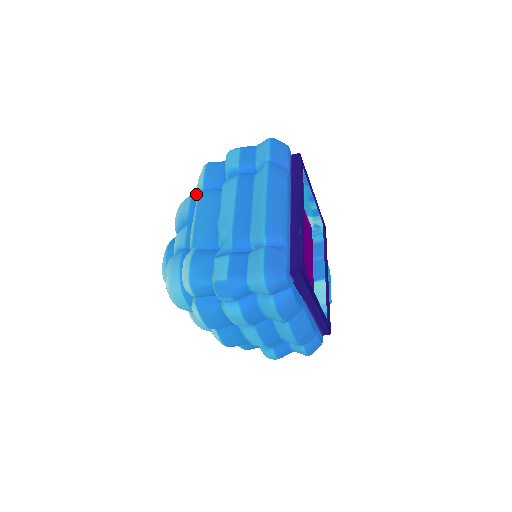
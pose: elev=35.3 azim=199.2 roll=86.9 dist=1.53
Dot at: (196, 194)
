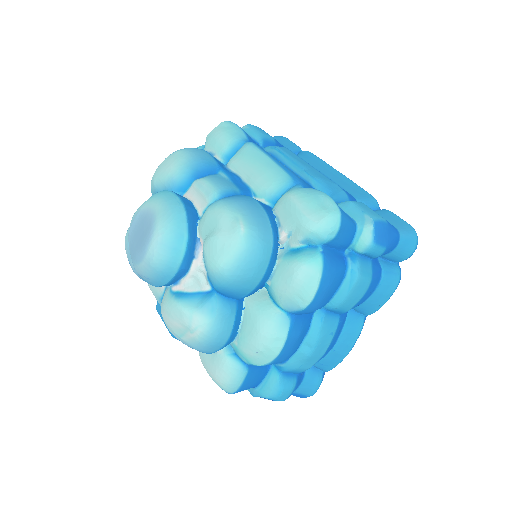
Dot at: occluded
